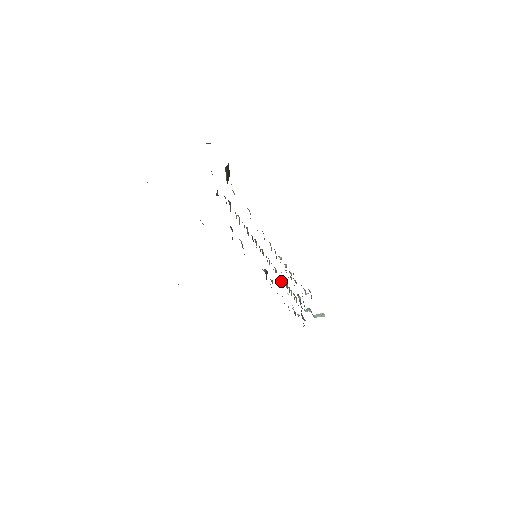
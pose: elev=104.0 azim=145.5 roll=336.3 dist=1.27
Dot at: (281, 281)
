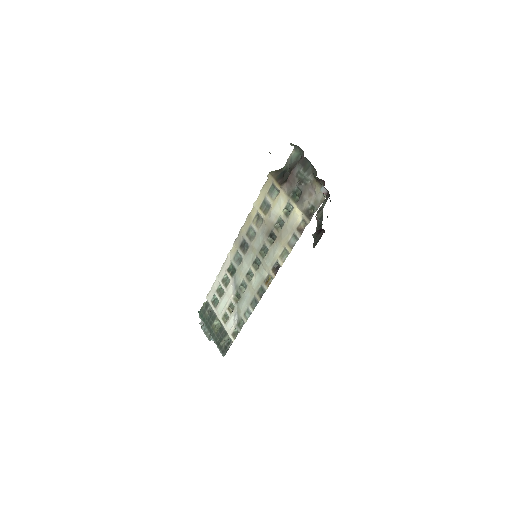
Dot at: (242, 291)
